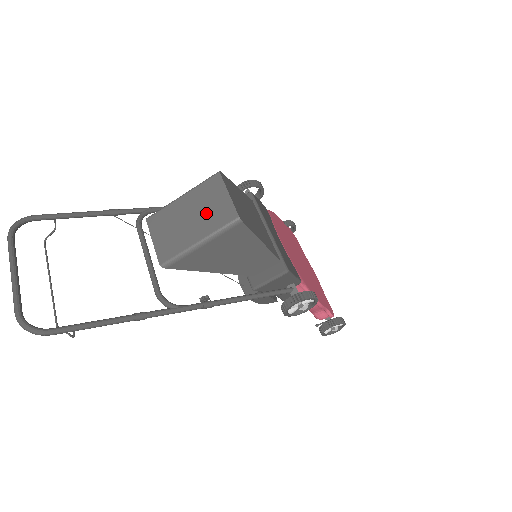
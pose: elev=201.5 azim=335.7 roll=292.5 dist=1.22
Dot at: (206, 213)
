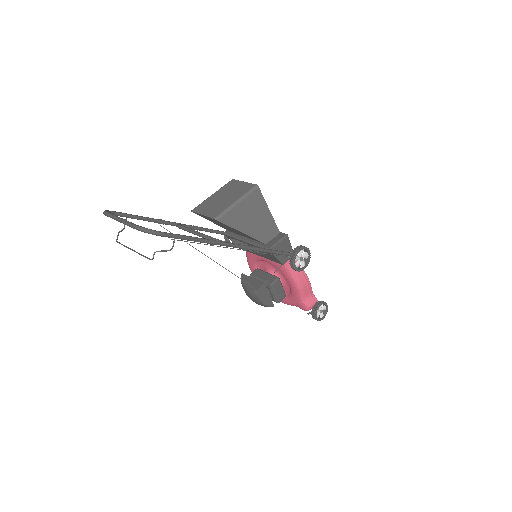
Dot at: (234, 192)
